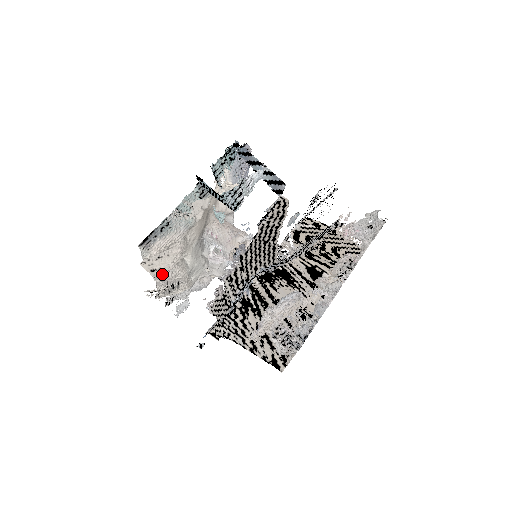
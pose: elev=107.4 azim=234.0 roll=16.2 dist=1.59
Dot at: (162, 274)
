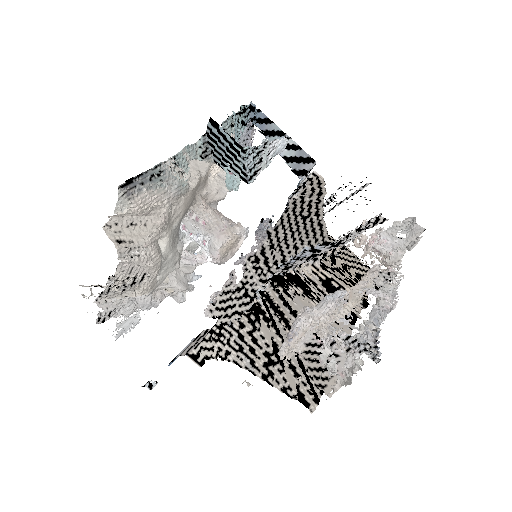
Dot at: (131, 251)
